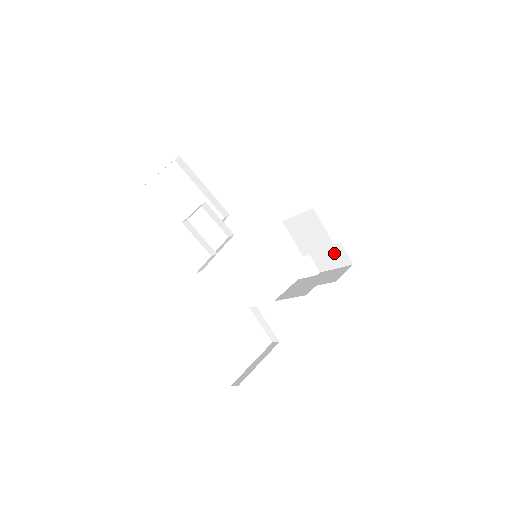
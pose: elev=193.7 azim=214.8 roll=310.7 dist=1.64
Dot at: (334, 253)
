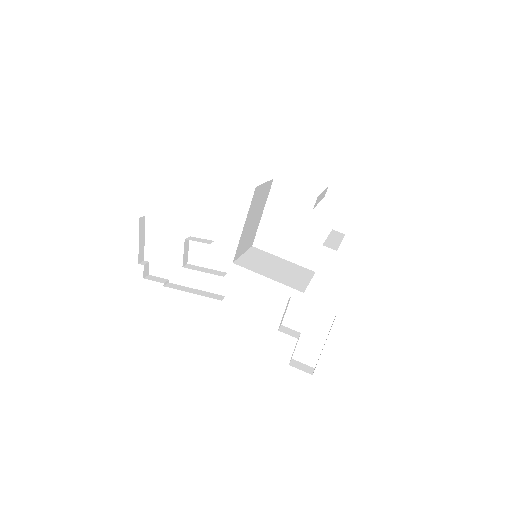
Dot at: occluded
